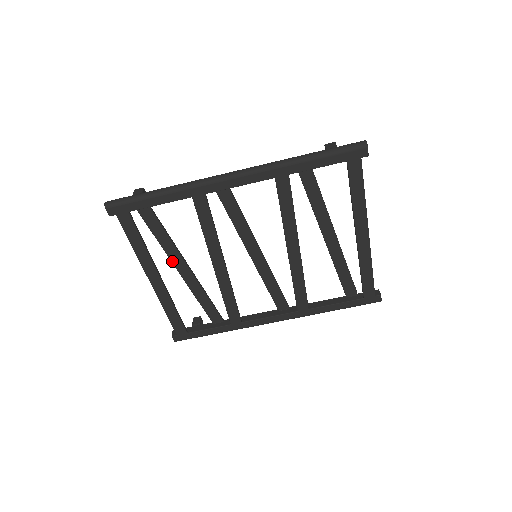
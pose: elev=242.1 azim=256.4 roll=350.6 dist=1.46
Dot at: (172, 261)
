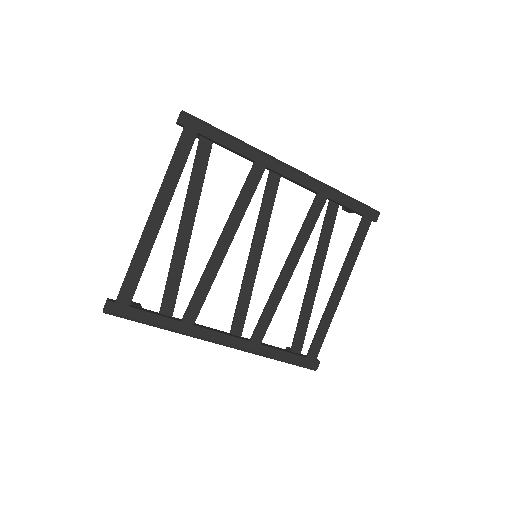
Dot at: (184, 211)
